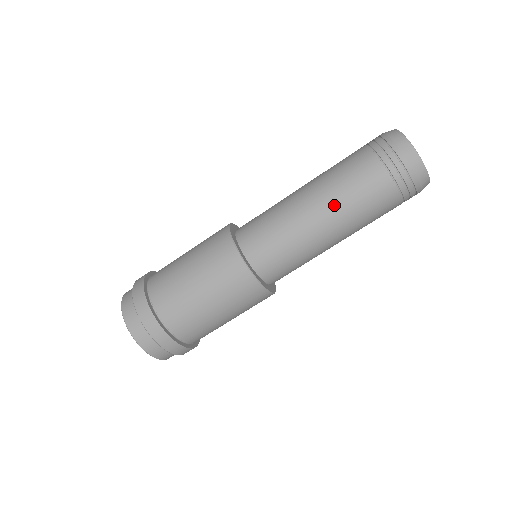
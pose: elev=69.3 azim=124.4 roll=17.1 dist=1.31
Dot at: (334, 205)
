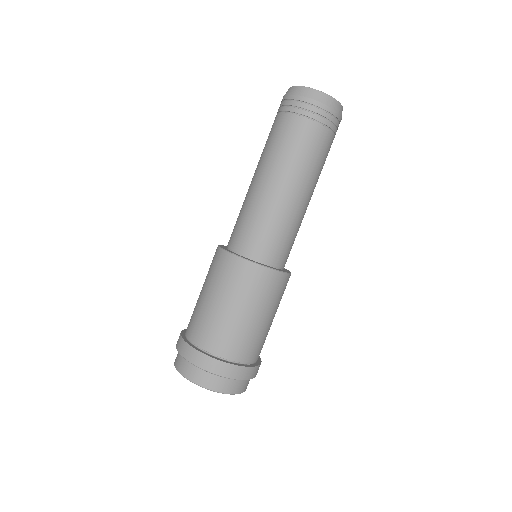
Dot at: (260, 163)
